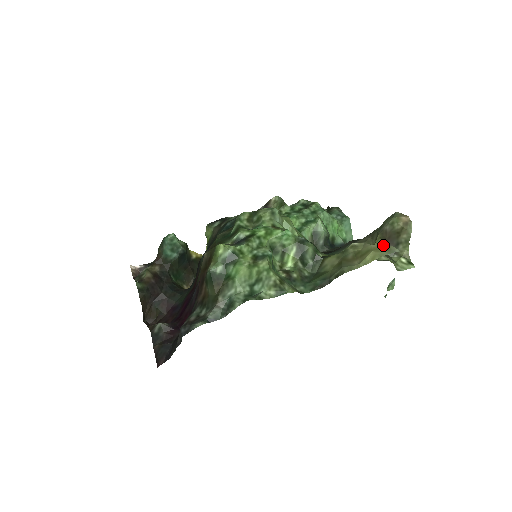
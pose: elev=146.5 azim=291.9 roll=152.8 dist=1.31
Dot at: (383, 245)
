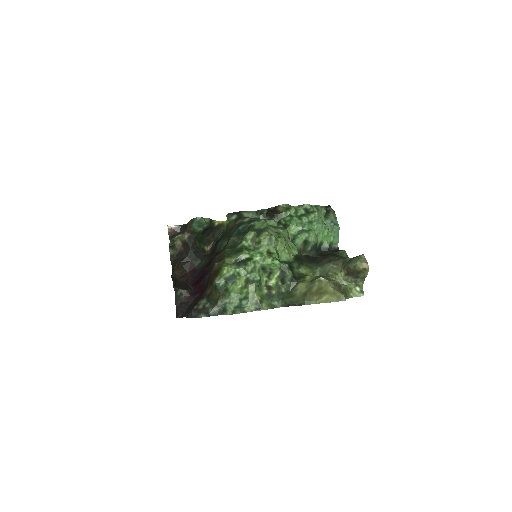
Dot at: (346, 275)
